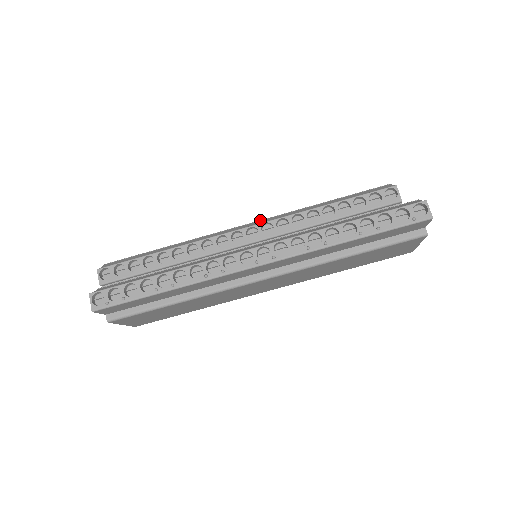
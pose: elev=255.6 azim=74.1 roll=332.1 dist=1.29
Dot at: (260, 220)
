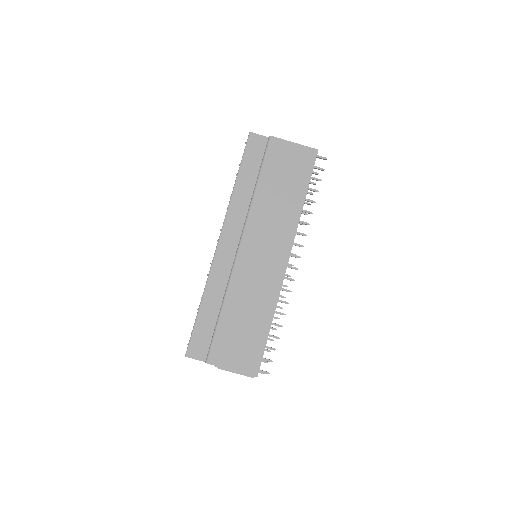
Dot at: occluded
